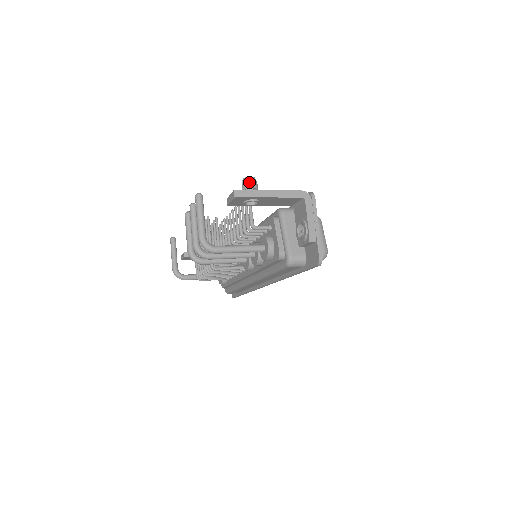
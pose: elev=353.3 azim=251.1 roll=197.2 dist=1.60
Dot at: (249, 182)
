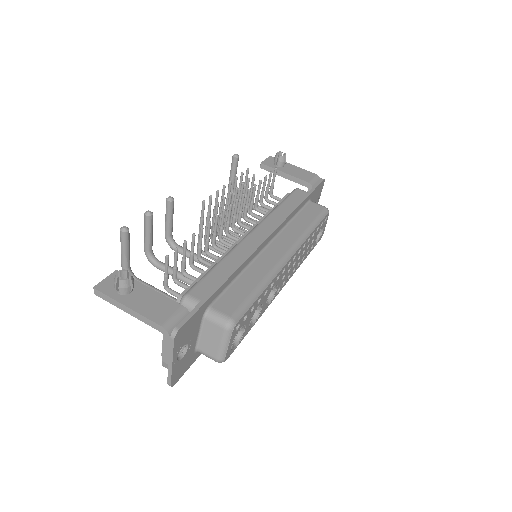
Dot at: (115, 283)
